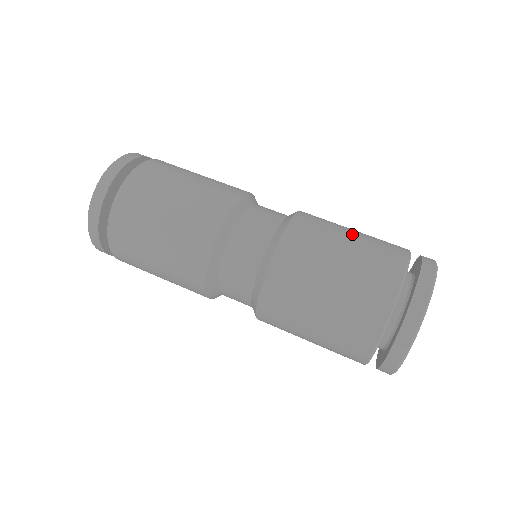
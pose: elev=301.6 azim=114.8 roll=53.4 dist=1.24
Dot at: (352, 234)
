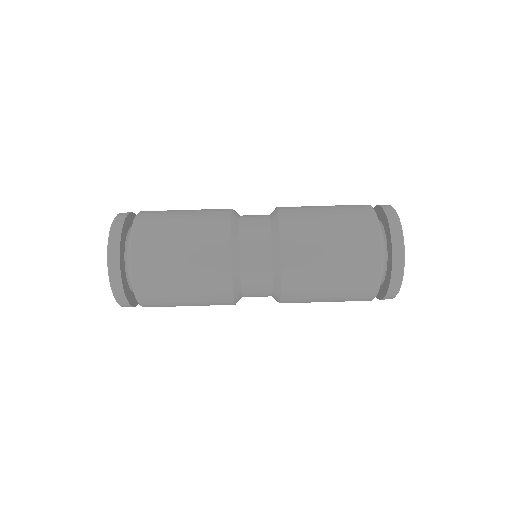
Dot at: (329, 218)
